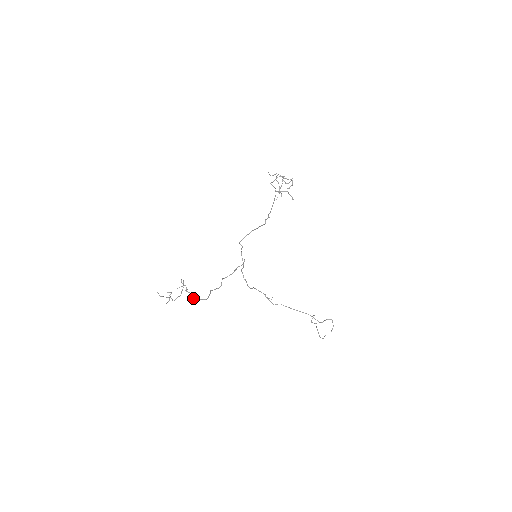
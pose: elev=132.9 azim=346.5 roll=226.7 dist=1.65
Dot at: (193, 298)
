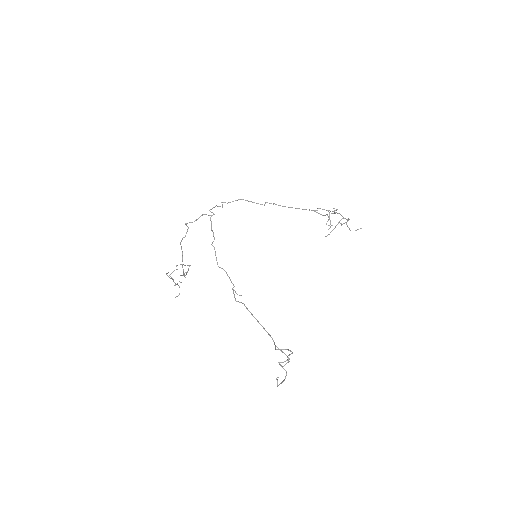
Dot at: (181, 275)
